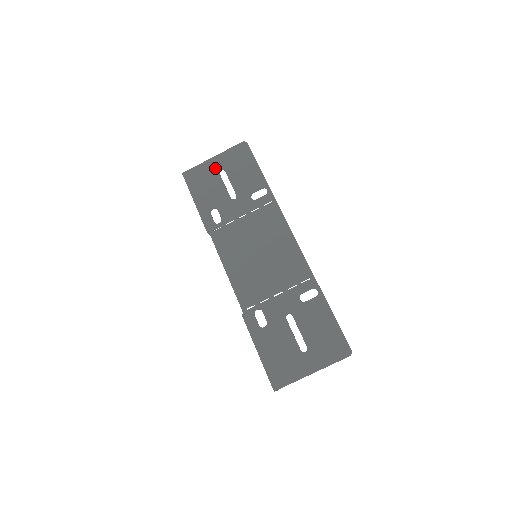
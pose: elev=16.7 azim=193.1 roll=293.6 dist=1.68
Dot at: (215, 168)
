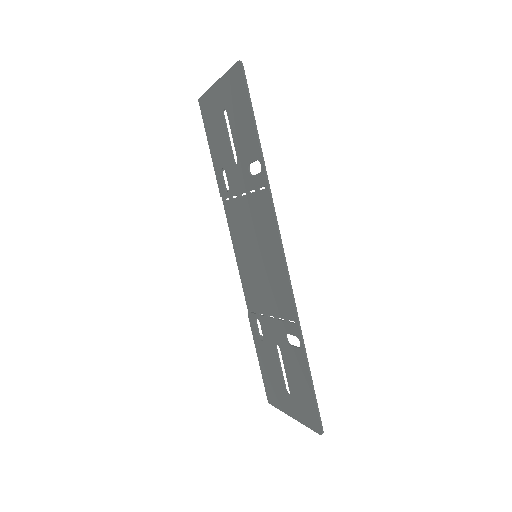
Dot at: (219, 103)
